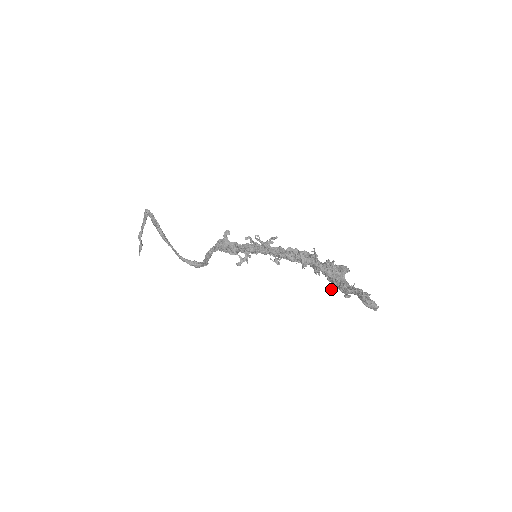
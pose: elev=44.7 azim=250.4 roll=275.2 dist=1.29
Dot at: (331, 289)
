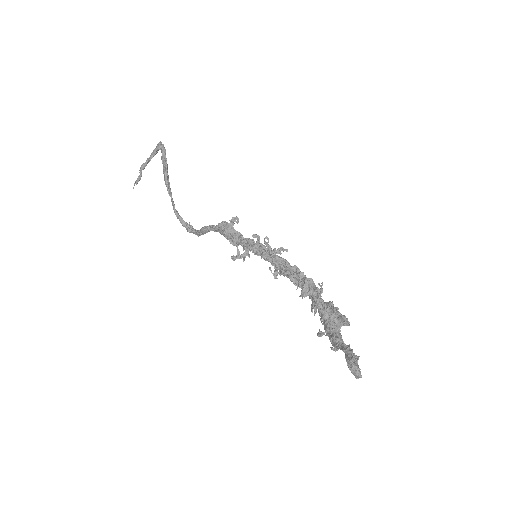
Dot at: (320, 333)
